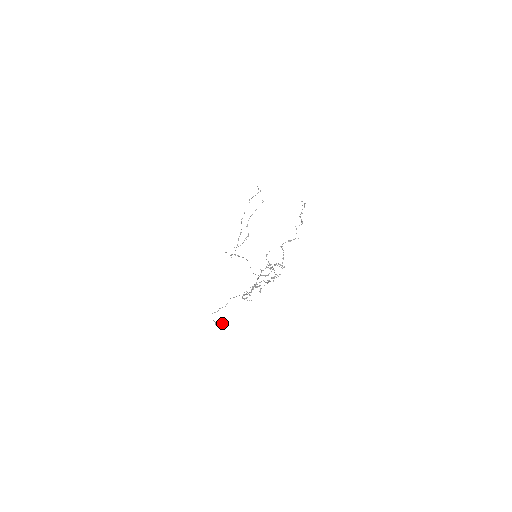
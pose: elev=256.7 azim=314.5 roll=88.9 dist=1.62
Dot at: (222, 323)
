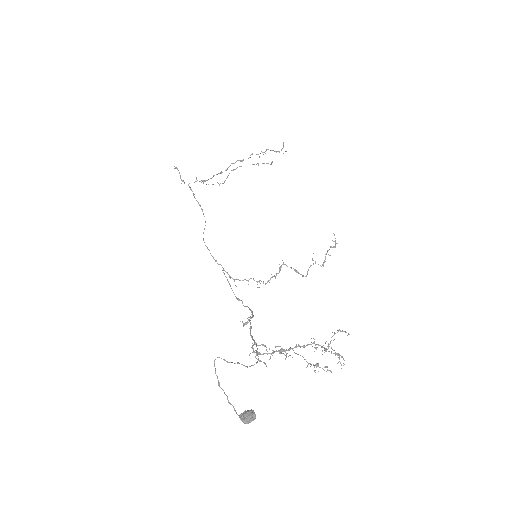
Dot at: (252, 418)
